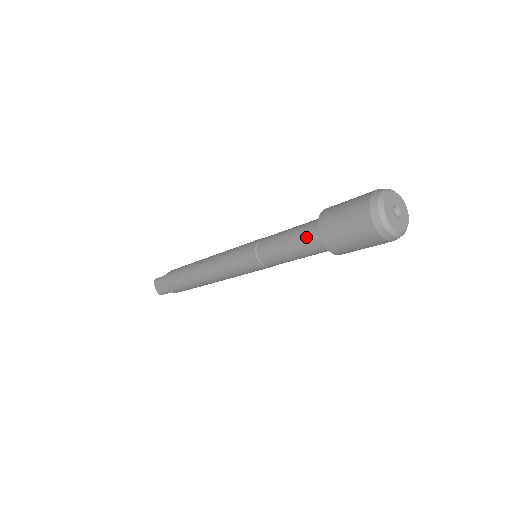
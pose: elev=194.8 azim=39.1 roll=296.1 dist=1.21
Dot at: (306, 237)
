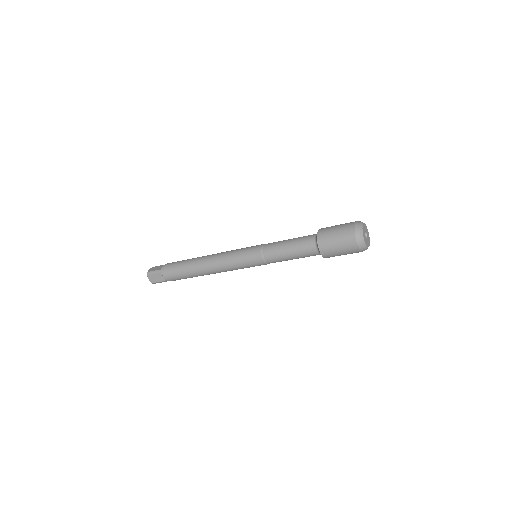
Dot at: (306, 249)
